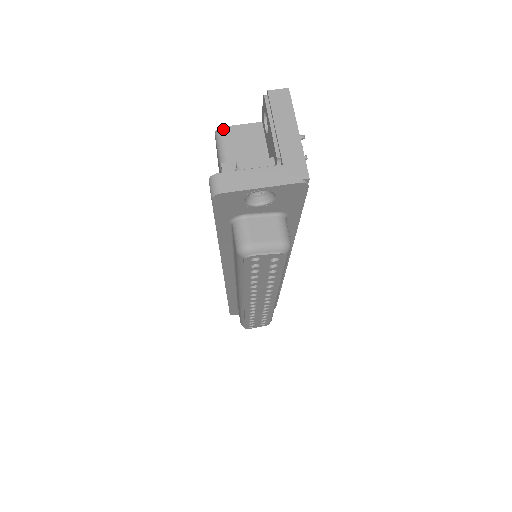
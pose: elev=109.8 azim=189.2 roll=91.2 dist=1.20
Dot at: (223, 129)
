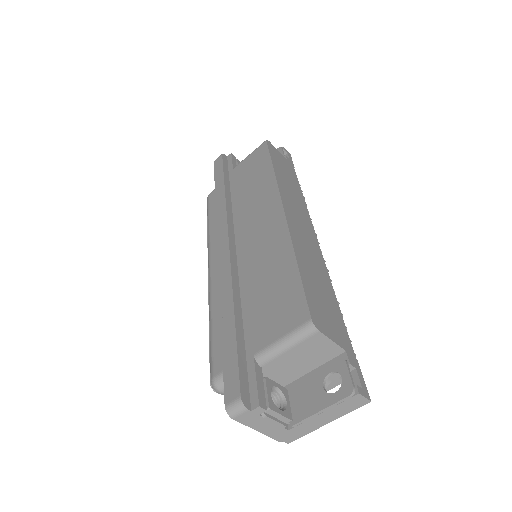
Dot at: (316, 332)
